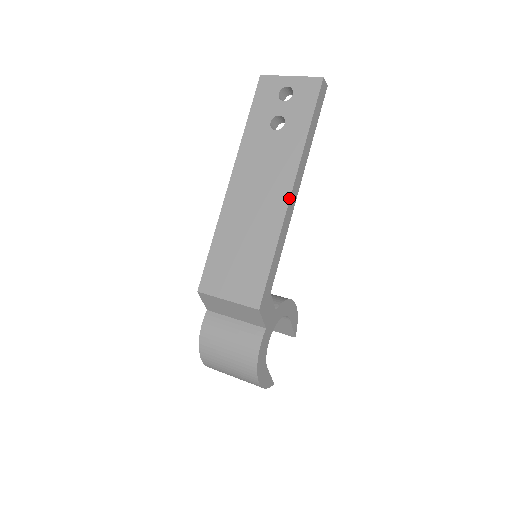
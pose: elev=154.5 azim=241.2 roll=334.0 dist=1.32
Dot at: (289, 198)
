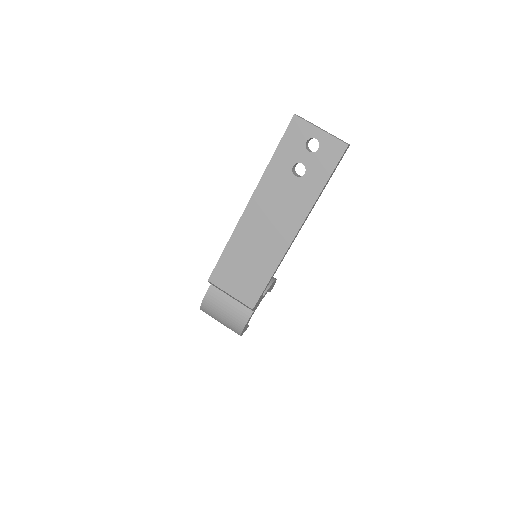
Dot at: (293, 239)
